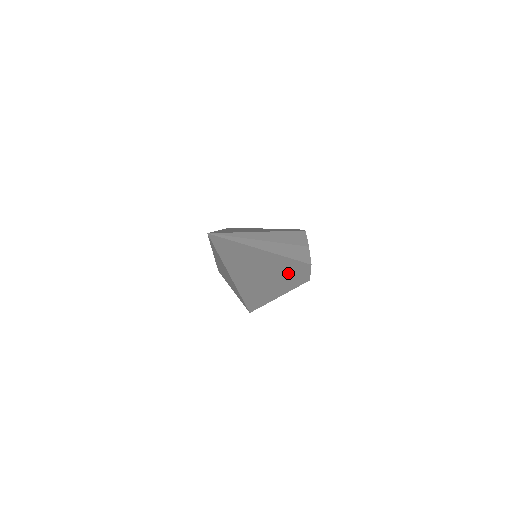
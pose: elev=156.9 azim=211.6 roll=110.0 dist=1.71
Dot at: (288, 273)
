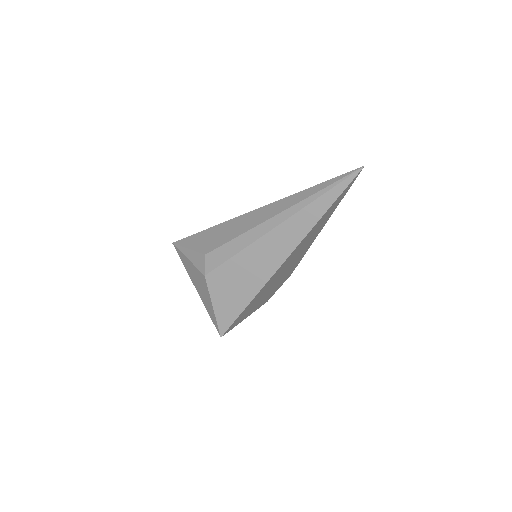
Dot at: (283, 277)
